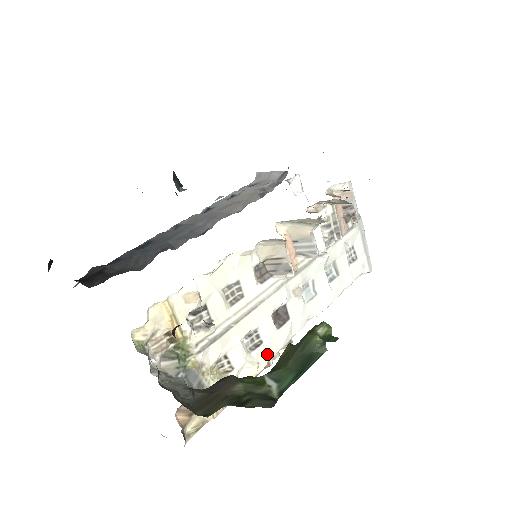
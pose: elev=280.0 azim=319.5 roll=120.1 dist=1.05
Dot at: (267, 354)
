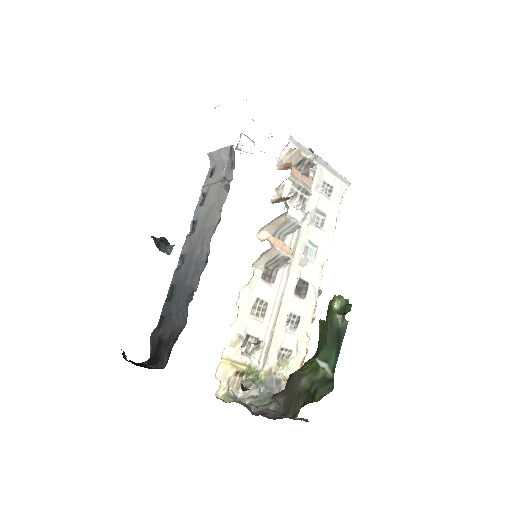
Dot at: (308, 320)
